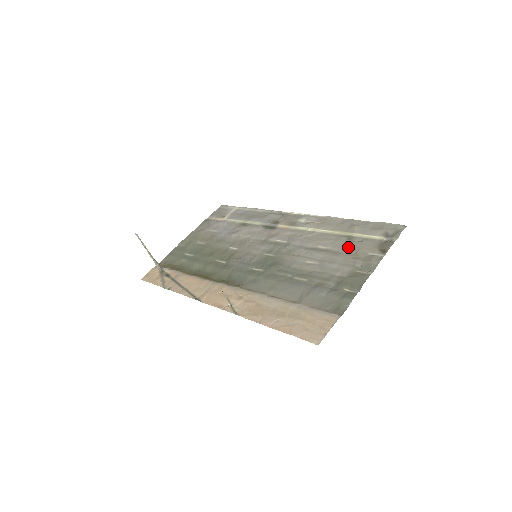
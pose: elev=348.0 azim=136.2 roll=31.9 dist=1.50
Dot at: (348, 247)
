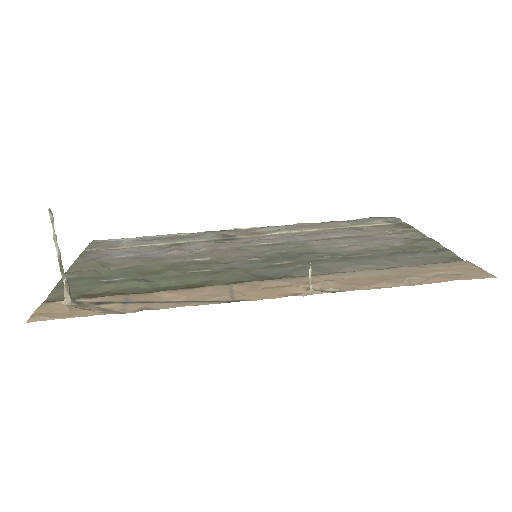
Dot at: (368, 231)
